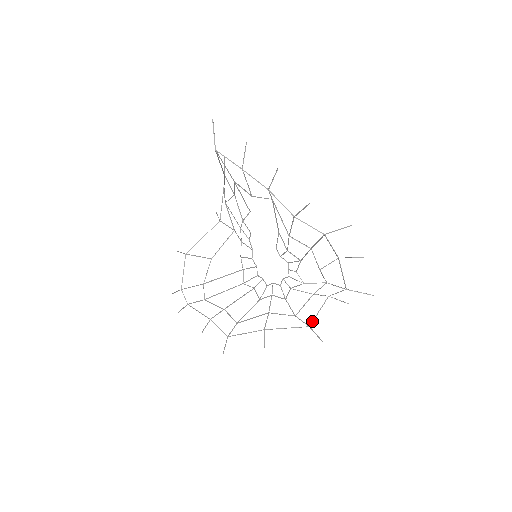
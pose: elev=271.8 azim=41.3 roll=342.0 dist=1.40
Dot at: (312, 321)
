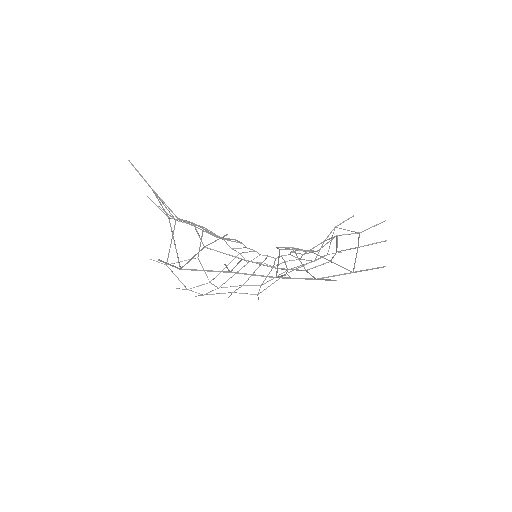
Dot at: (328, 251)
